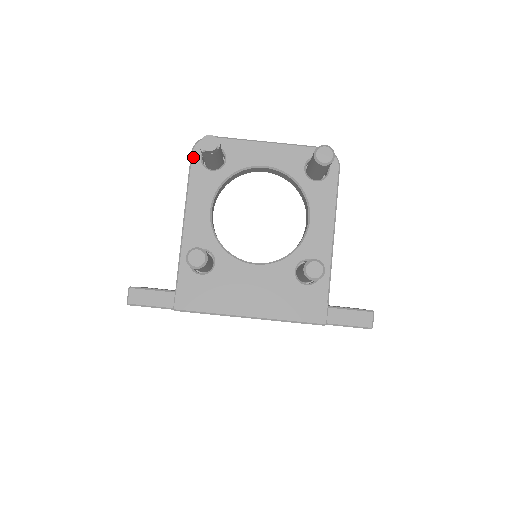
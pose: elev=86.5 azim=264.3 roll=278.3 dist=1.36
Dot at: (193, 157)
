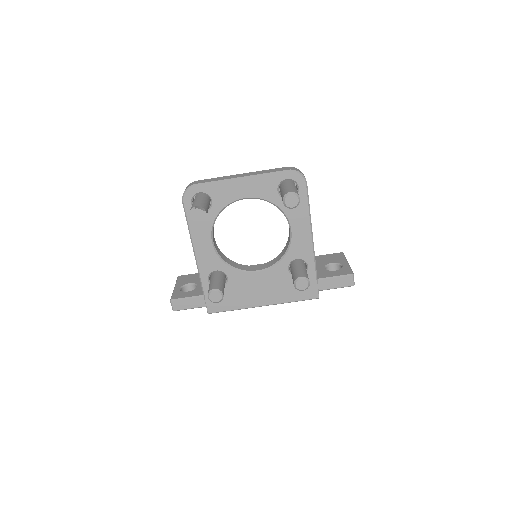
Dot at: (185, 206)
